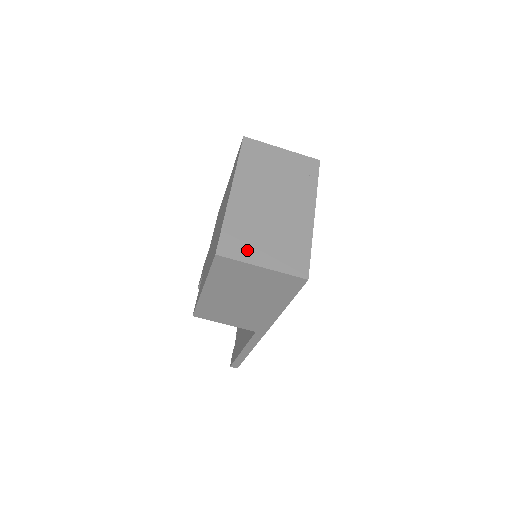
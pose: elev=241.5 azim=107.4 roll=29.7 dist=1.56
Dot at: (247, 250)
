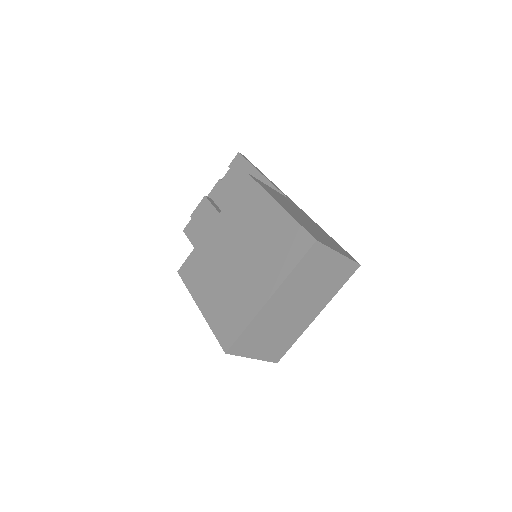
Dot at: (250, 348)
